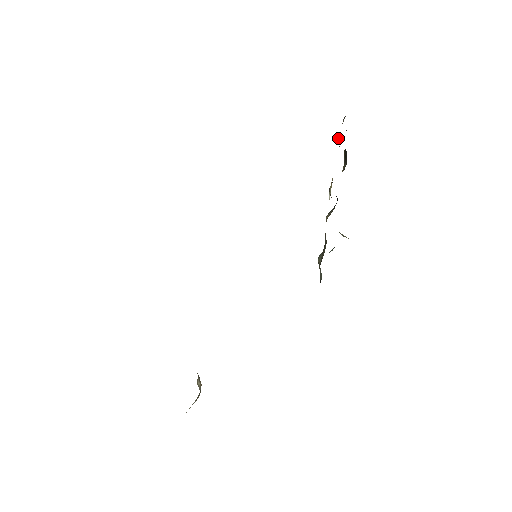
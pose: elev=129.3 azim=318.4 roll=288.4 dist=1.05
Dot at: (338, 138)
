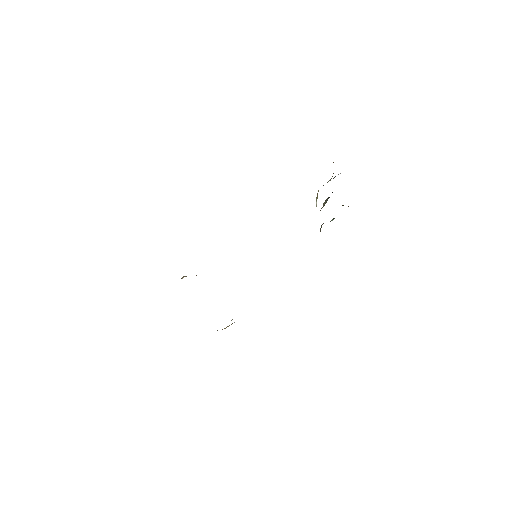
Dot at: occluded
